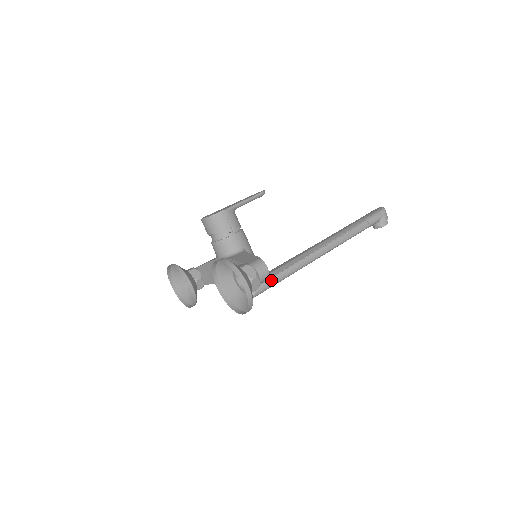
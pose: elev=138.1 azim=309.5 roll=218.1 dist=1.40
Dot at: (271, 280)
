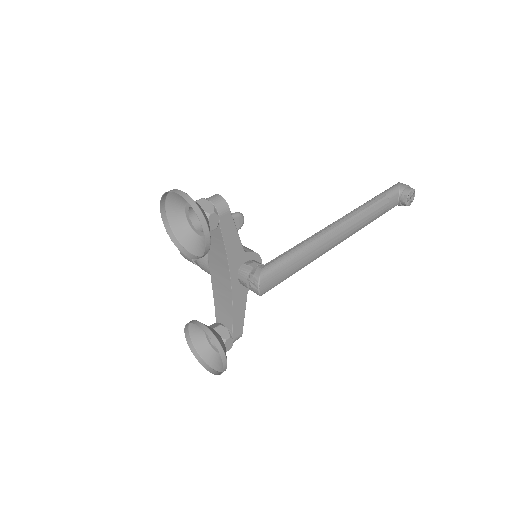
Dot at: (278, 258)
